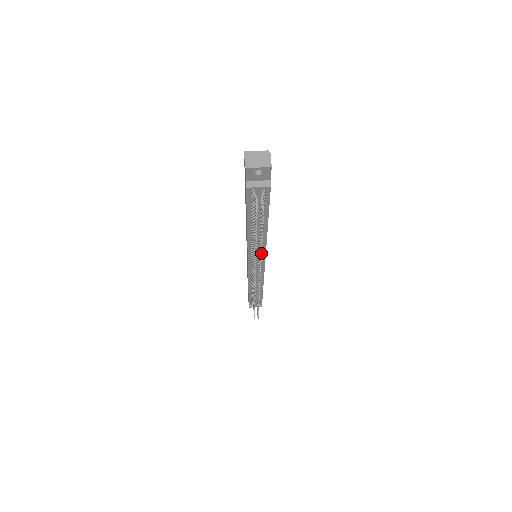
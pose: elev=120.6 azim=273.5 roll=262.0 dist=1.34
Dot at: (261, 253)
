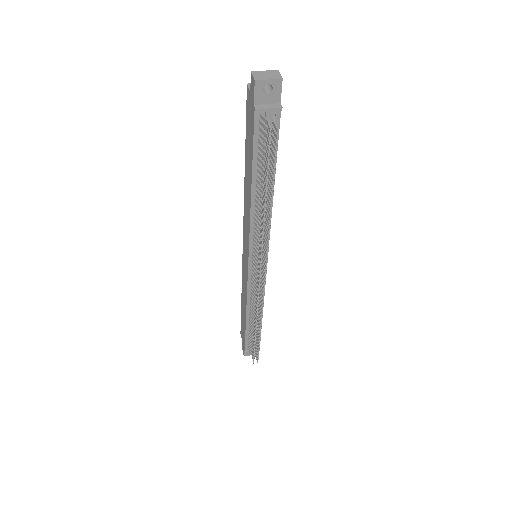
Dot at: (270, 219)
